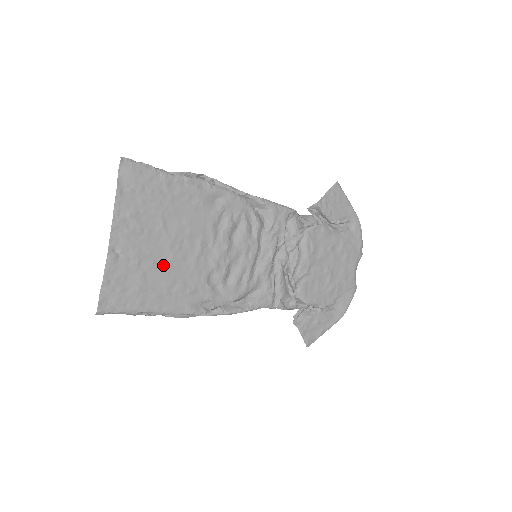
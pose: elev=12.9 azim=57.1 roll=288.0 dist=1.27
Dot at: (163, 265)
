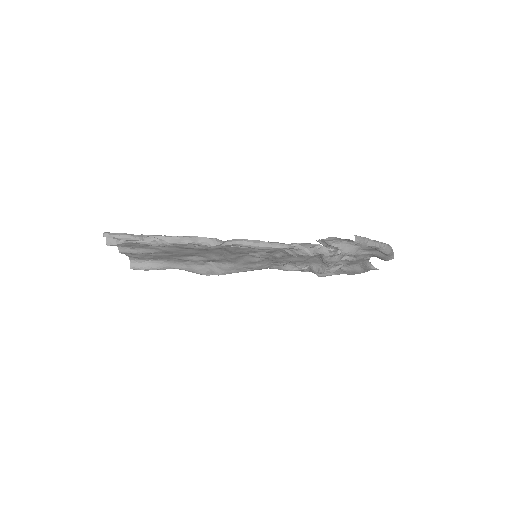
Dot at: (166, 247)
